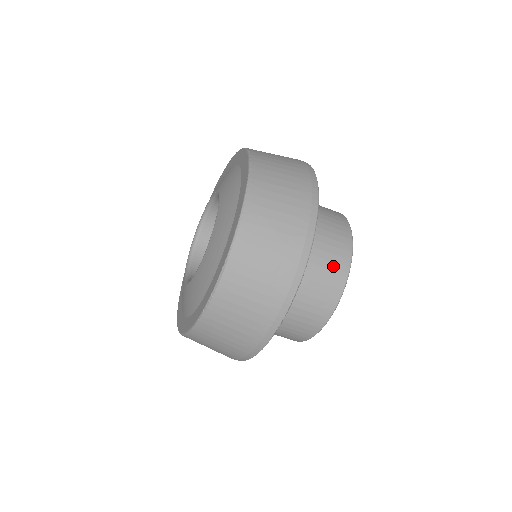
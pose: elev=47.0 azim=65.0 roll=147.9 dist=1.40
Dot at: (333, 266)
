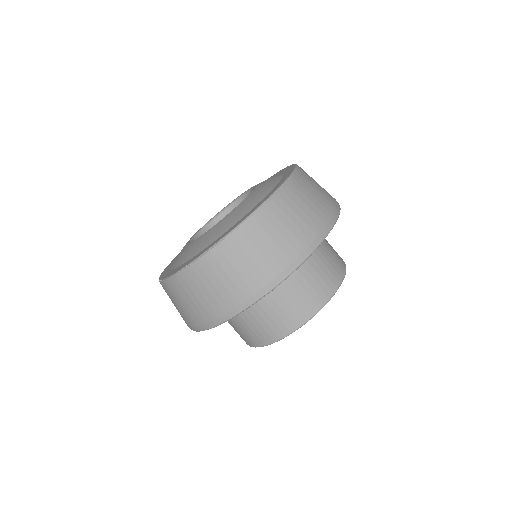
Dot at: (308, 299)
